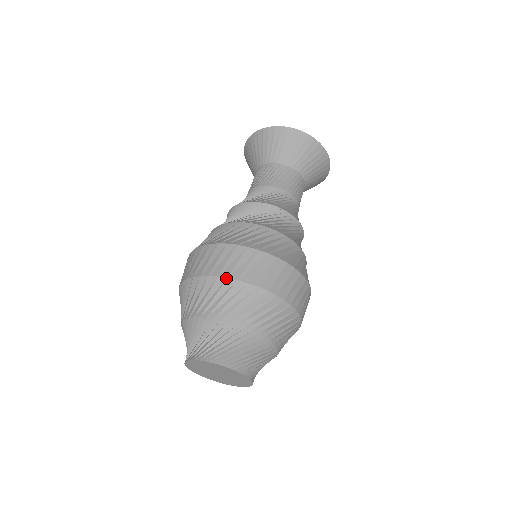
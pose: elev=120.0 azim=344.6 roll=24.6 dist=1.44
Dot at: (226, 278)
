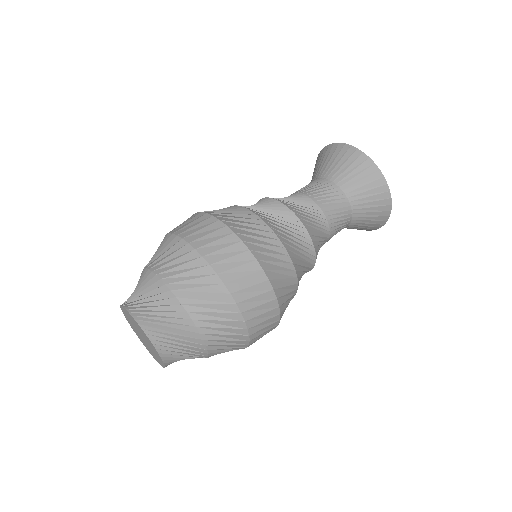
Dot at: (216, 273)
